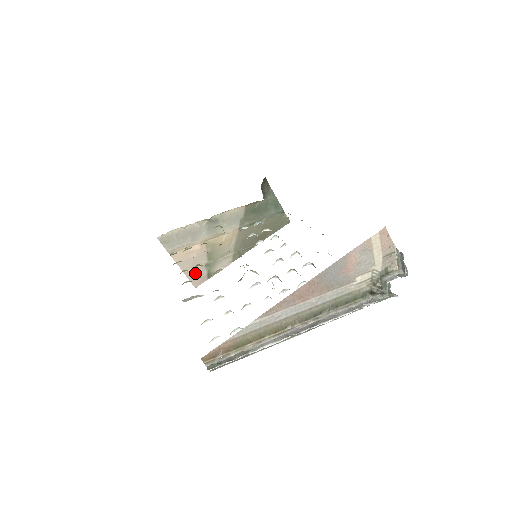
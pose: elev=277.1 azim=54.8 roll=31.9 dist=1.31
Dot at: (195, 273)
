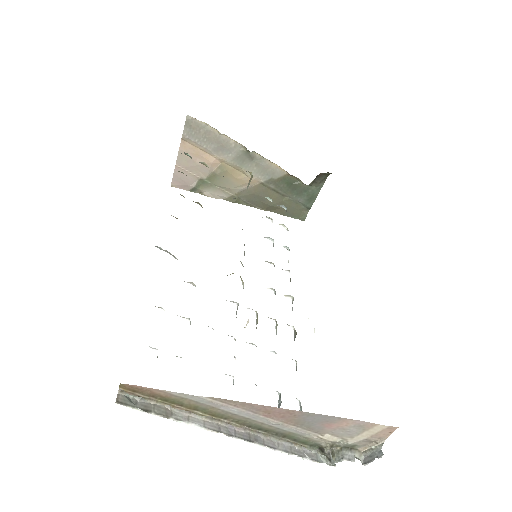
Dot at: (185, 175)
